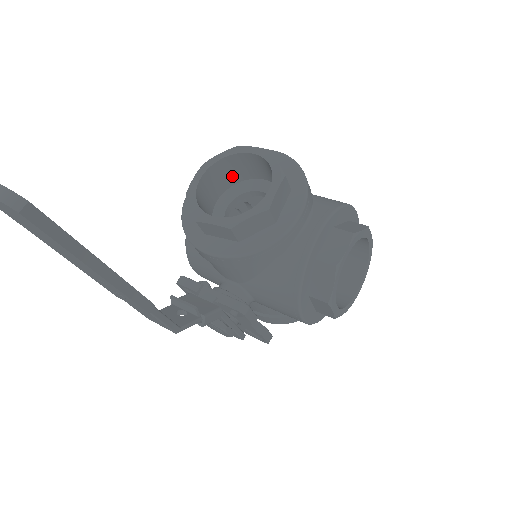
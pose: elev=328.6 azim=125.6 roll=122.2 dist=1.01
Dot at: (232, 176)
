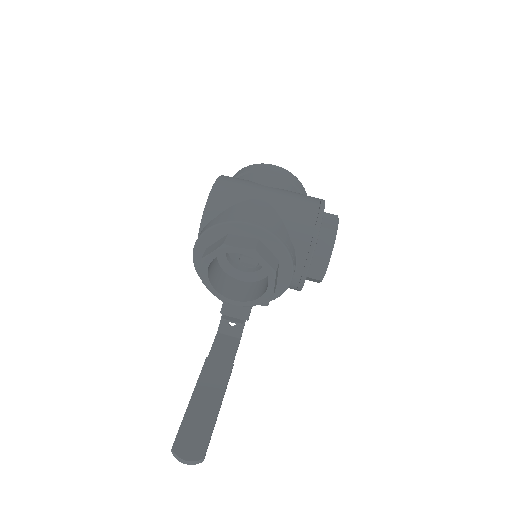
Dot at: occluded
